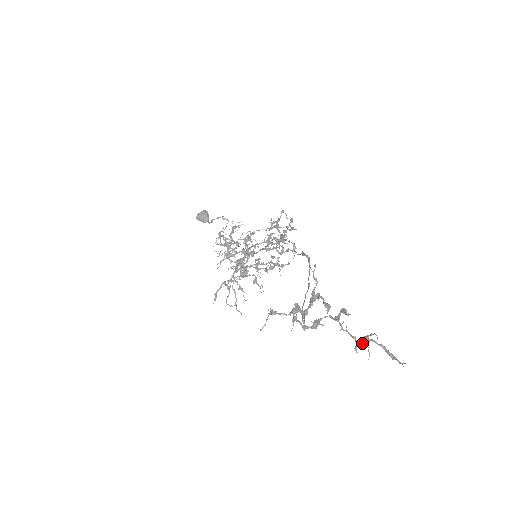
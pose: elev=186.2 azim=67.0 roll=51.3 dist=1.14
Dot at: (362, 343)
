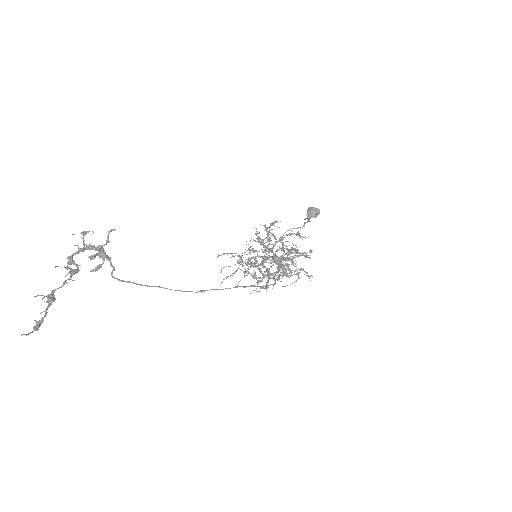
Dot at: (48, 298)
